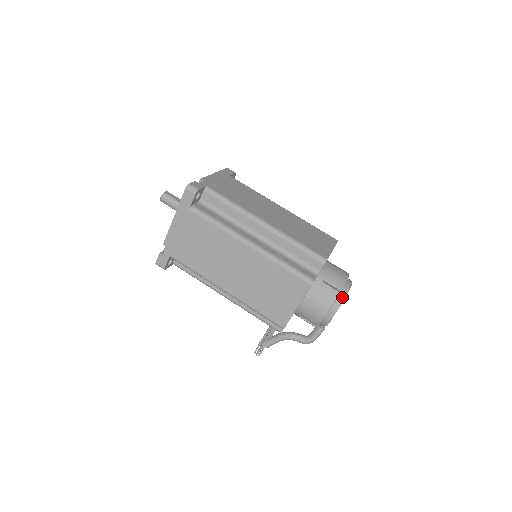
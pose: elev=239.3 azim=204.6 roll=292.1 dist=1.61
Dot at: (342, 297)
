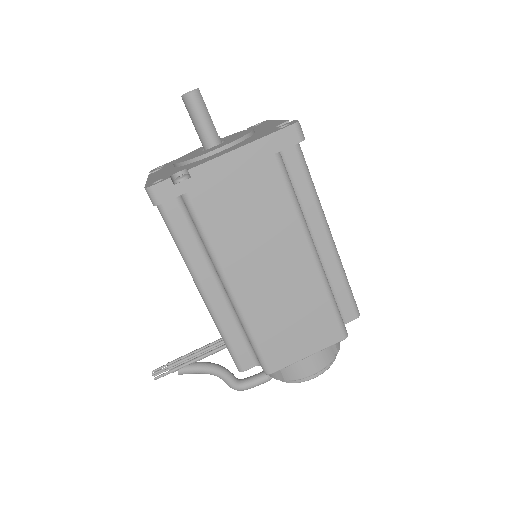
Dot at: occluded
